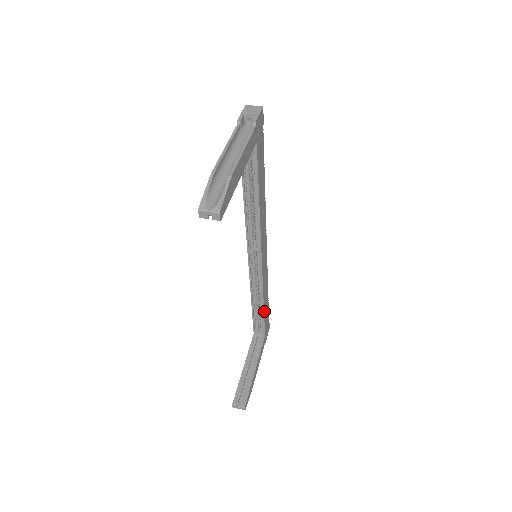
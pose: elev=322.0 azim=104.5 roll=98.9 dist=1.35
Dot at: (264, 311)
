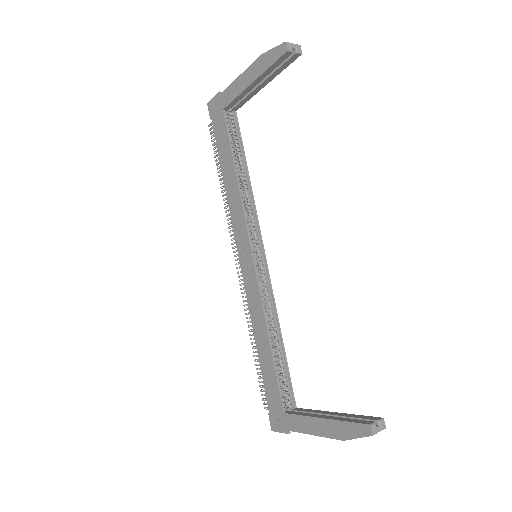
Dot at: (283, 353)
